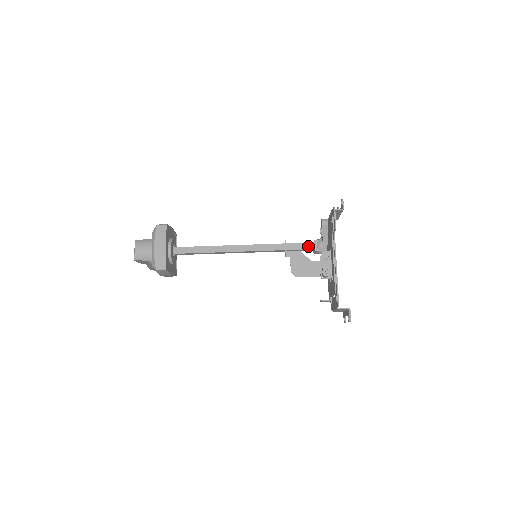
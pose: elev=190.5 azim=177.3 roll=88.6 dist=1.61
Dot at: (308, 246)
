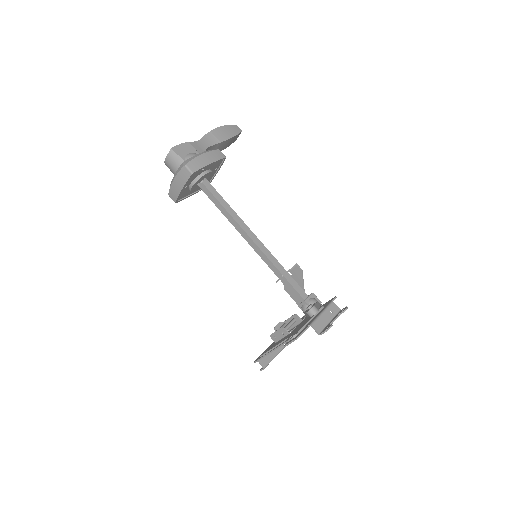
Dot at: (298, 296)
